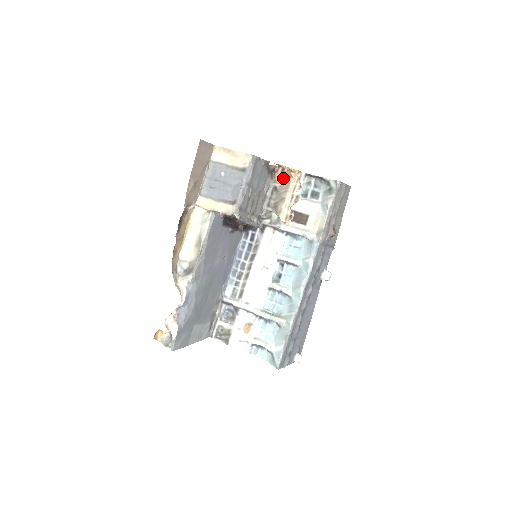
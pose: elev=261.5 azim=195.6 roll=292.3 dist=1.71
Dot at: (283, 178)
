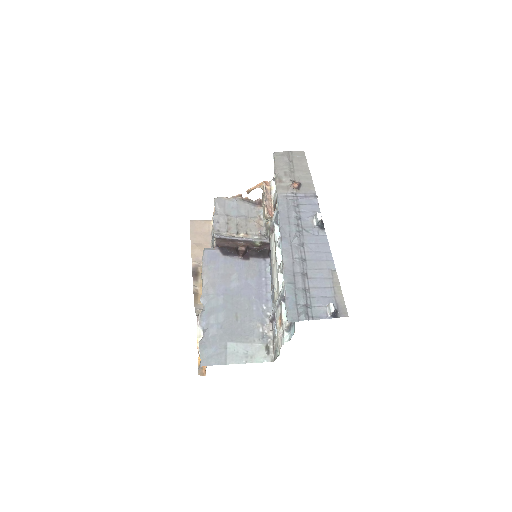
Dot at: occluded
